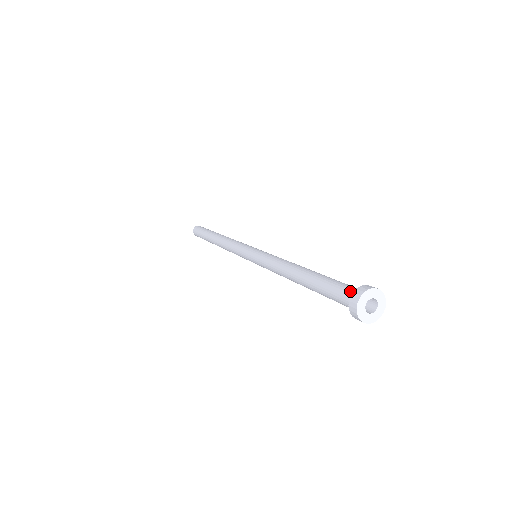
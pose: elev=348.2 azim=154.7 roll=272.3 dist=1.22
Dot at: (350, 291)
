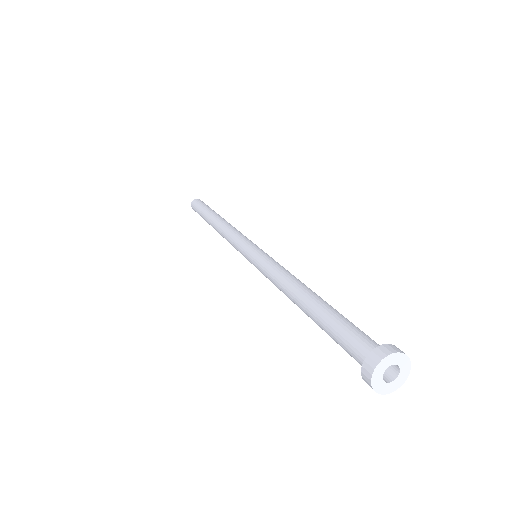
Dot at: (361, 350)
